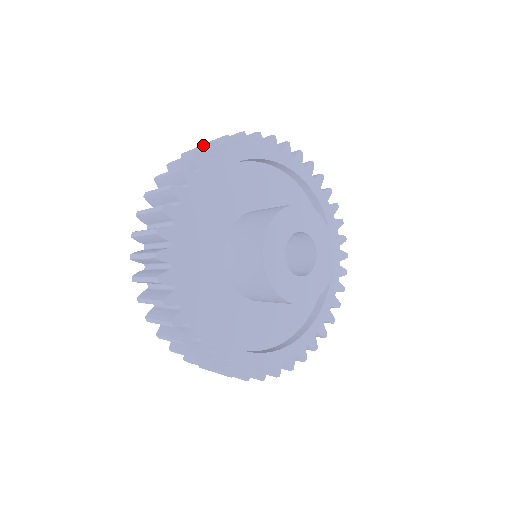
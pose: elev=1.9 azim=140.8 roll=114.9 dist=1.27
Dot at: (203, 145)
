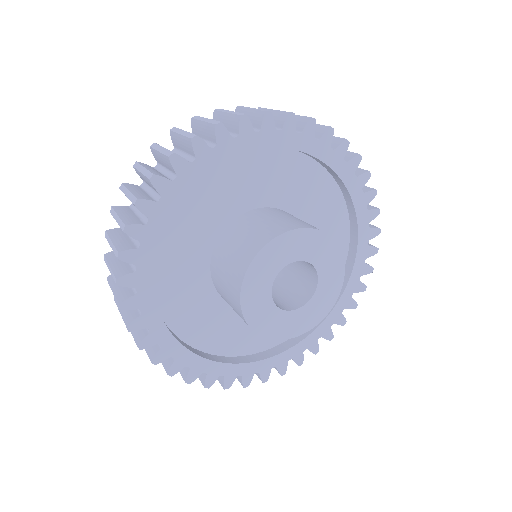
Dot at: (260, 110)
